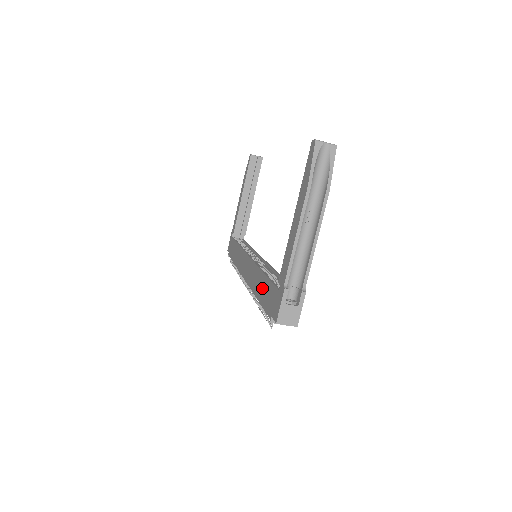
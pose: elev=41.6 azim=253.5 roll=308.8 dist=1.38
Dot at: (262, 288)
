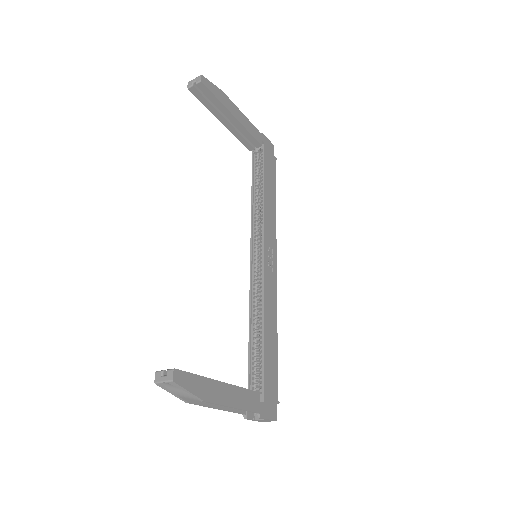
Dot at: occluded
